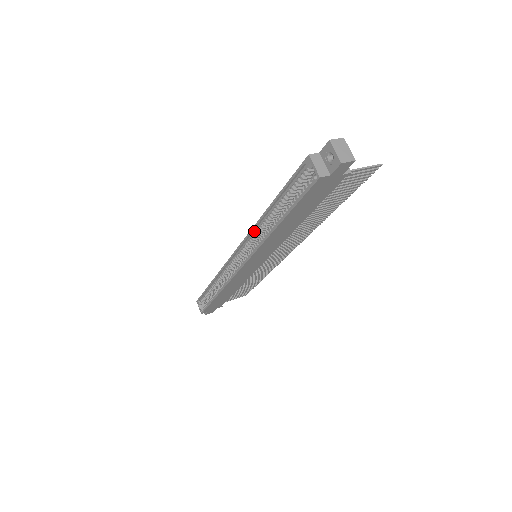
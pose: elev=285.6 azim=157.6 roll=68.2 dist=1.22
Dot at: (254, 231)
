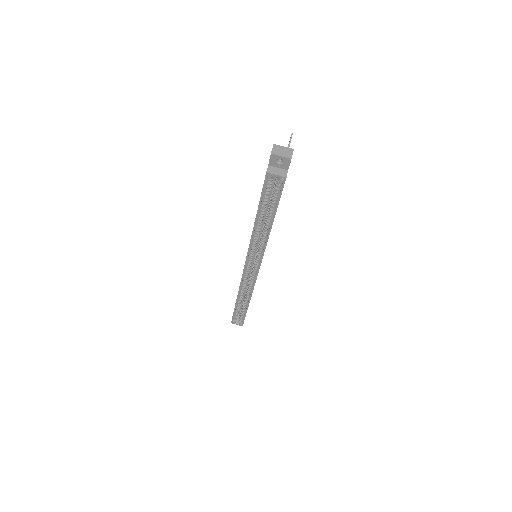
Dot at: (252, 244)
